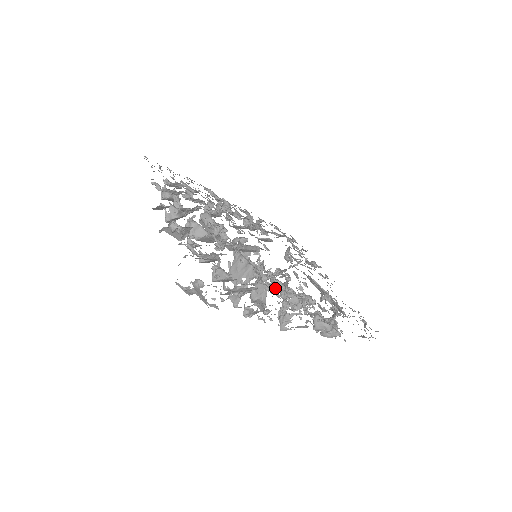
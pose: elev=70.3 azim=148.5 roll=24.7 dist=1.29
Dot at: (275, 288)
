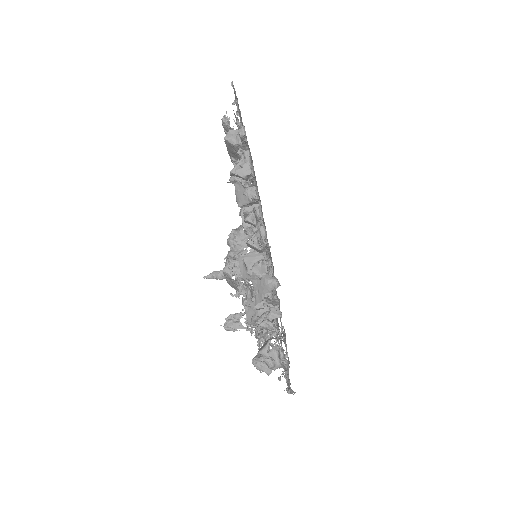
Dot at: (244, 292)
